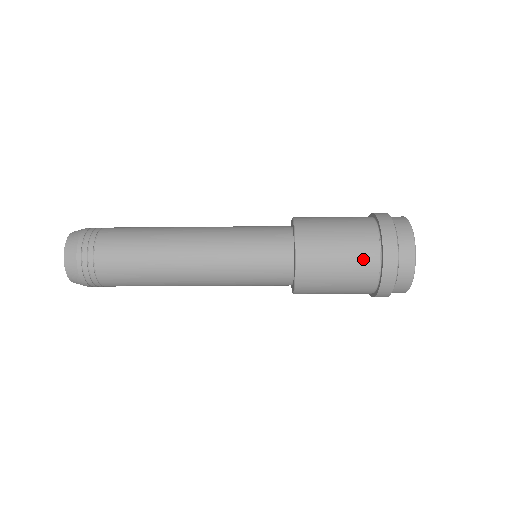
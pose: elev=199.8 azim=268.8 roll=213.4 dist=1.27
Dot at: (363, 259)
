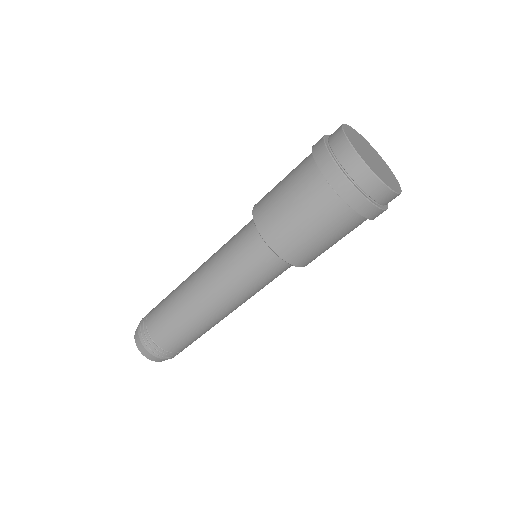
Dot at: (315, 197)
